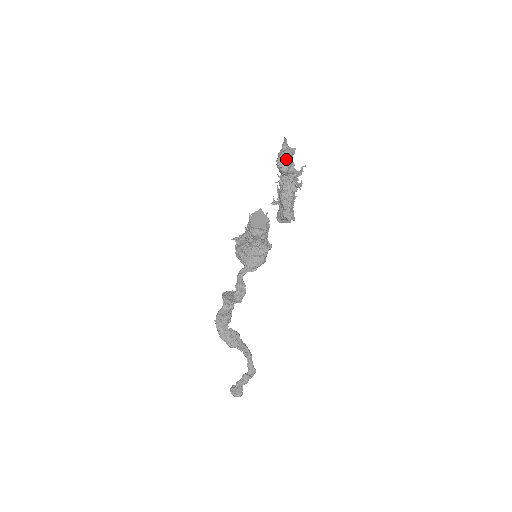
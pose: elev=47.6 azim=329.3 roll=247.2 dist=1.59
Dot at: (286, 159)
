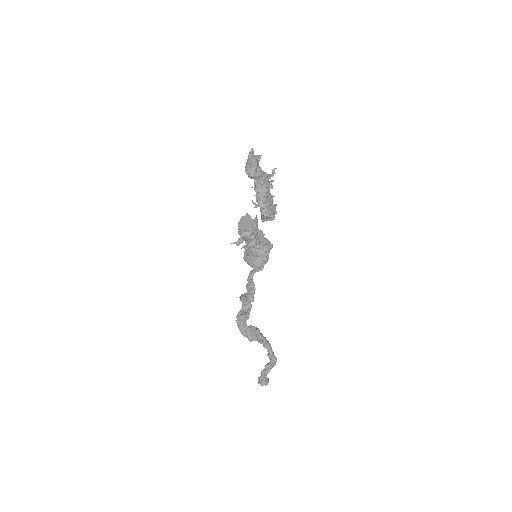
Dot at: (251, 166)
